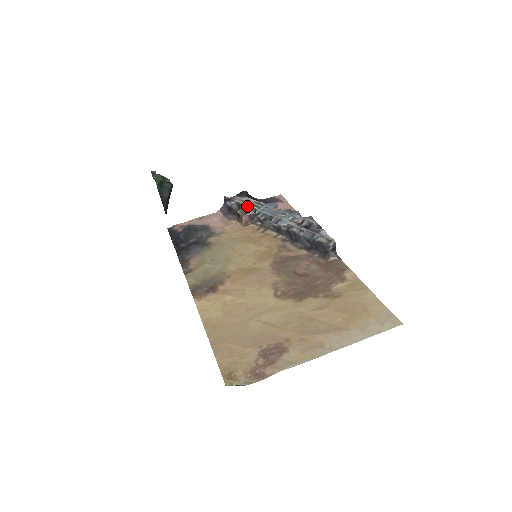
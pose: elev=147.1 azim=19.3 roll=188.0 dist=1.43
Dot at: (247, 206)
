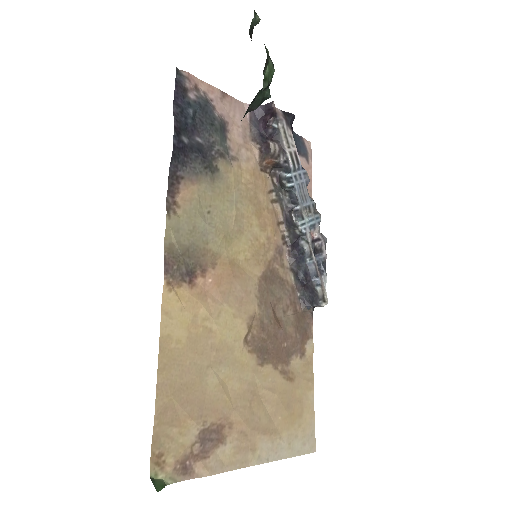
Dot at: (286, 151)
